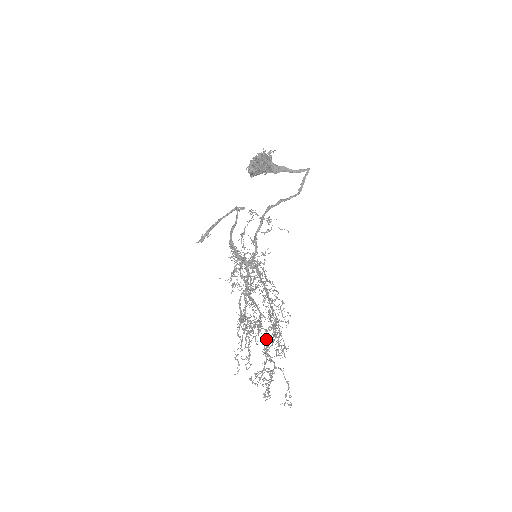
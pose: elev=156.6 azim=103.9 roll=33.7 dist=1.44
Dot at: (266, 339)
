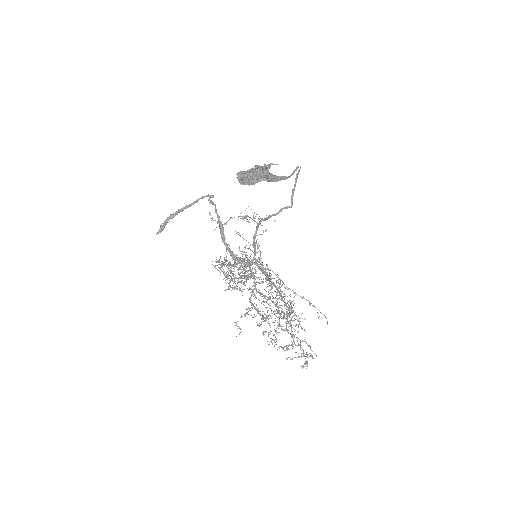
Dot at: occluded
